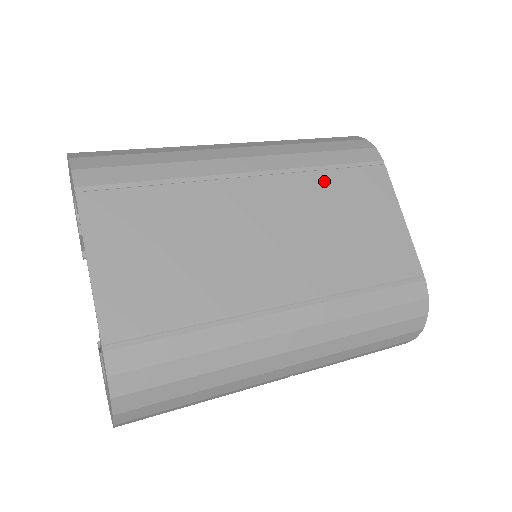
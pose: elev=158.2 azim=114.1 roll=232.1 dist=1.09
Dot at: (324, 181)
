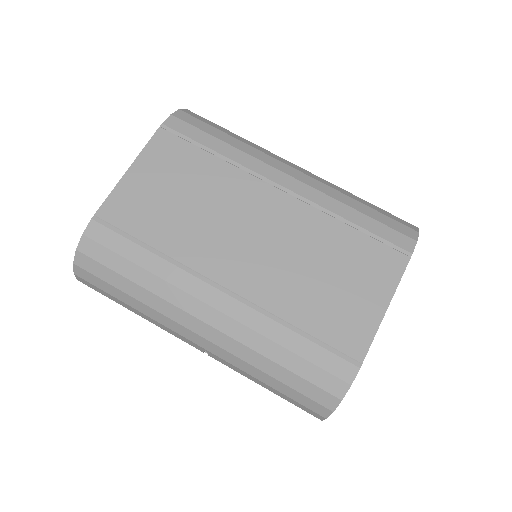
Dot at: (338, 231)
